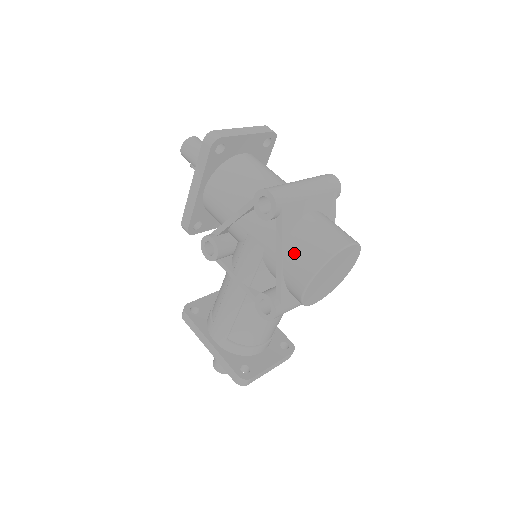
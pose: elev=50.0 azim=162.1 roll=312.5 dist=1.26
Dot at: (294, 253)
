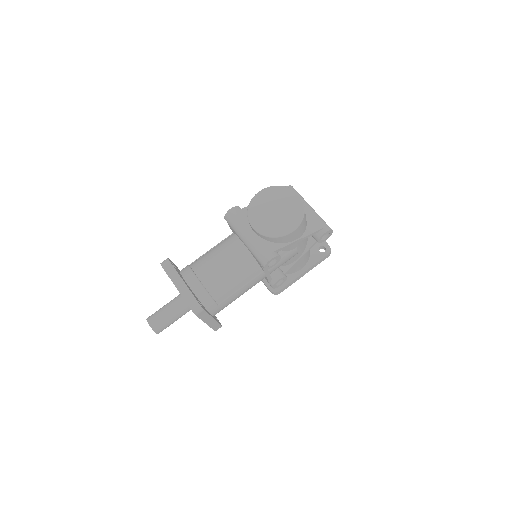
Dot at: occluded
